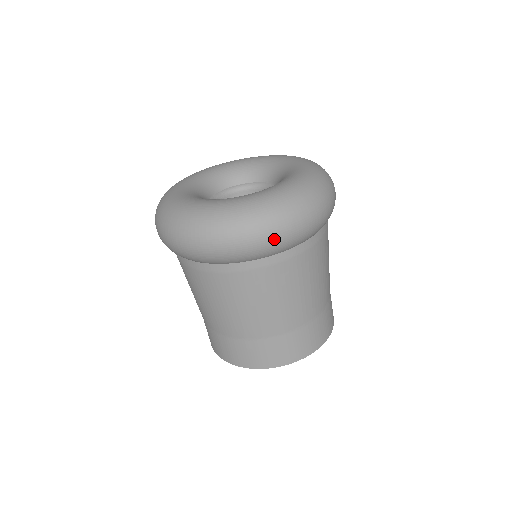
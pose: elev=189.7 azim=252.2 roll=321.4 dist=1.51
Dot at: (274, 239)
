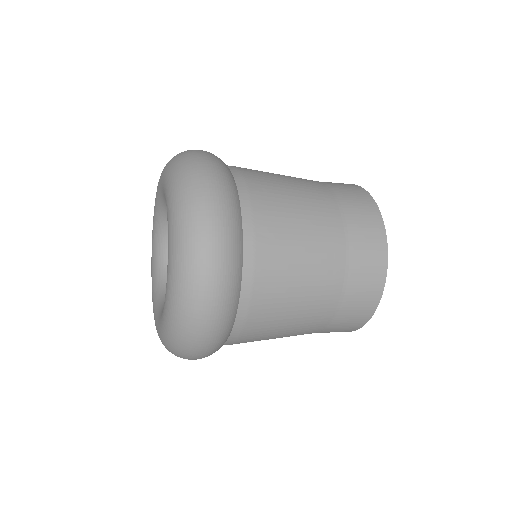
Dot at: (209, 341)
